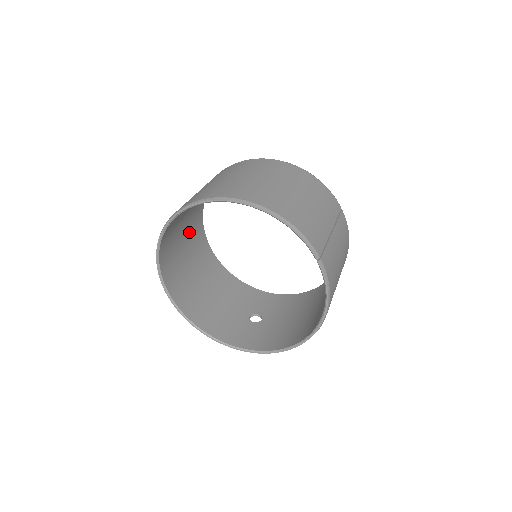
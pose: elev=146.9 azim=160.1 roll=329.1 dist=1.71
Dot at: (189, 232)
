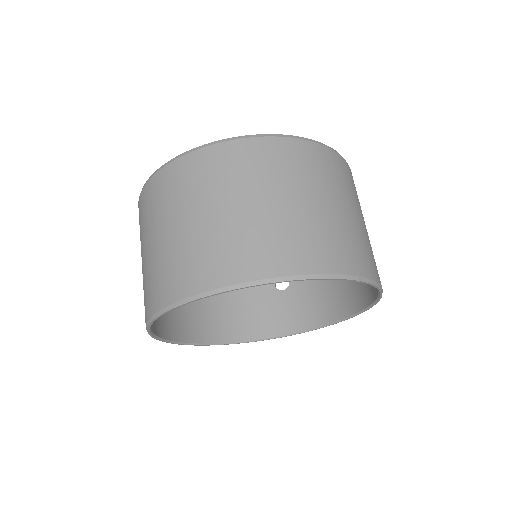
Dot at: occluded
